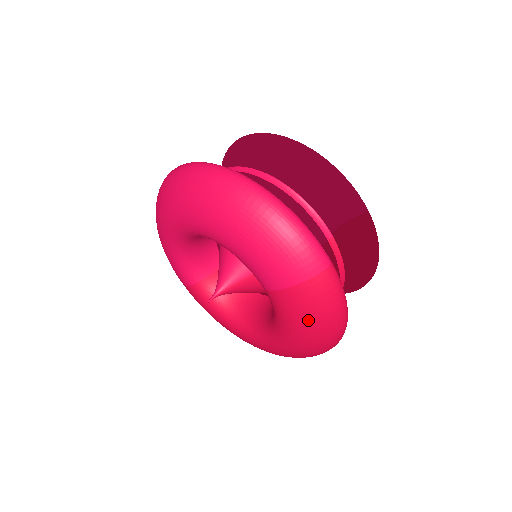
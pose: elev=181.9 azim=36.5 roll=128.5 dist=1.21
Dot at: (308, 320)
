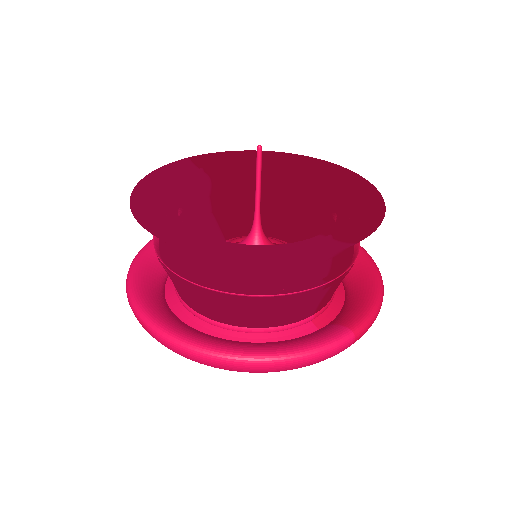
Dot at: occluded
